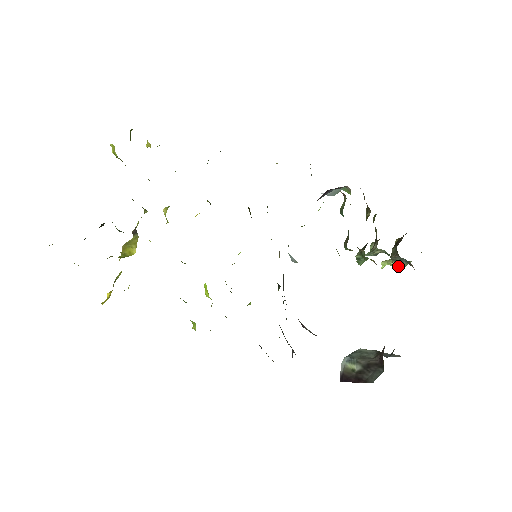
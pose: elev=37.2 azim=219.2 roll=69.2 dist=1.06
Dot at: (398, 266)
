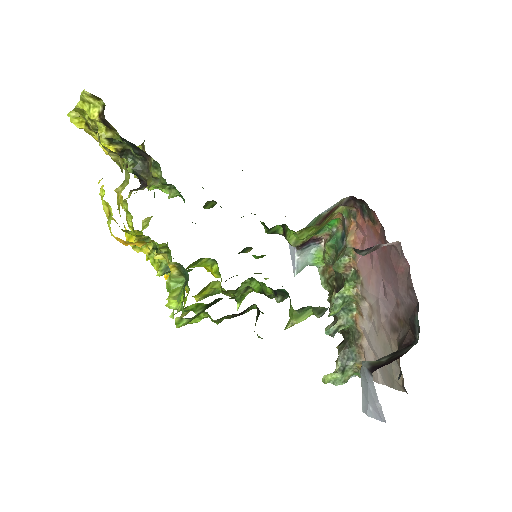
Dot at: (338, 384)
